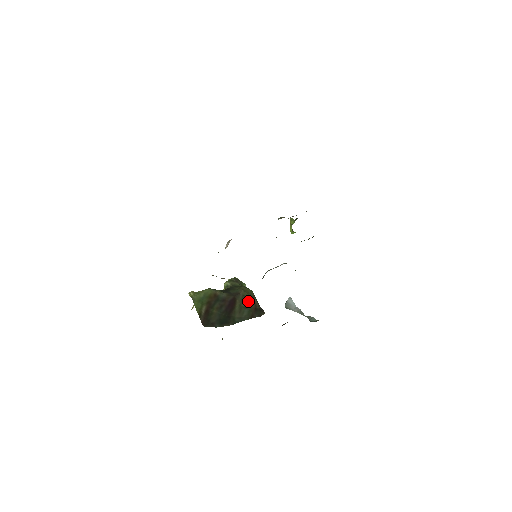
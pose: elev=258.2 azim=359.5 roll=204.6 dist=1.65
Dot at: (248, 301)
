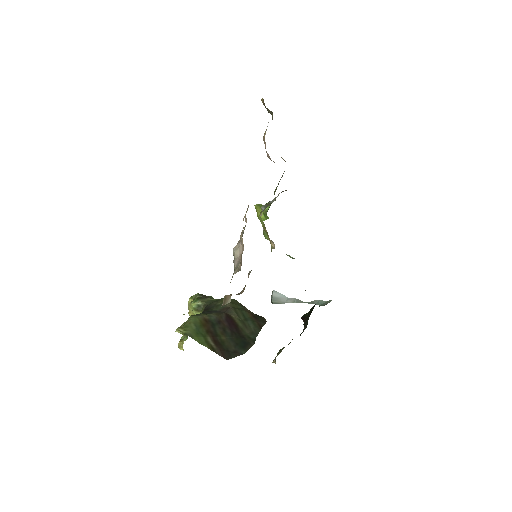
Dot at: (242, 312)
